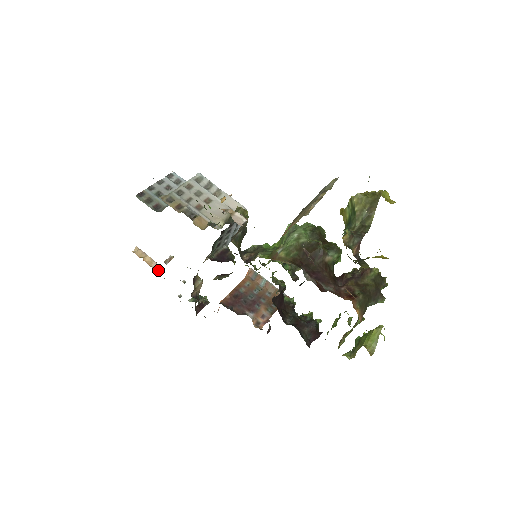
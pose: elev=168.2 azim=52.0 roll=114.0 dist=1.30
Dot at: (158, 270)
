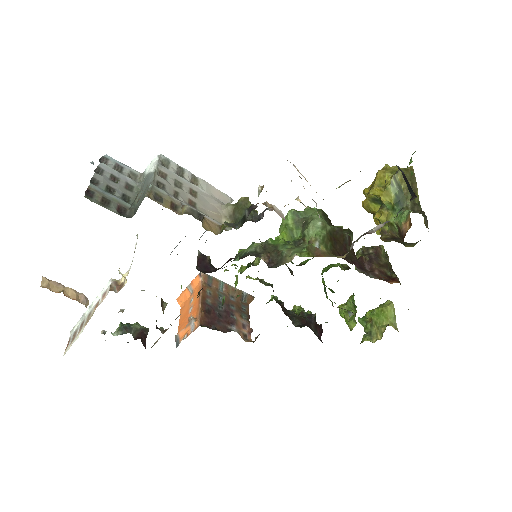
Dot at: (86, 305)
